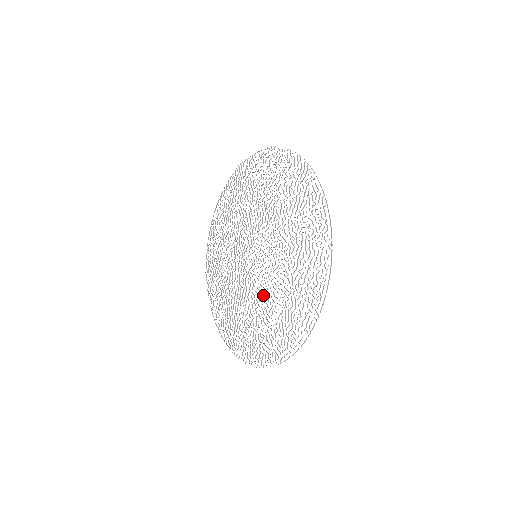
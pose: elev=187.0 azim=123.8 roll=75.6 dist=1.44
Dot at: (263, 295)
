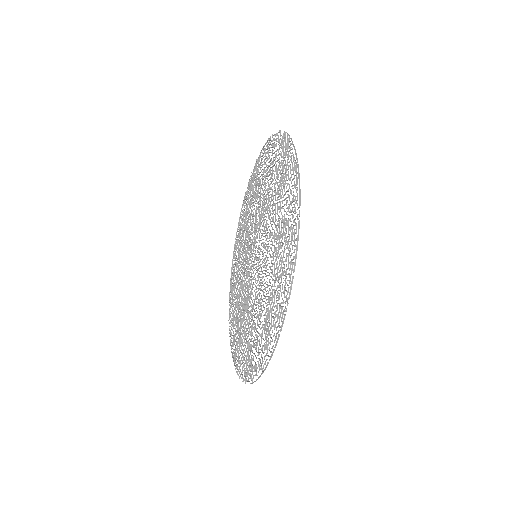
Dot at: (257, 297)
